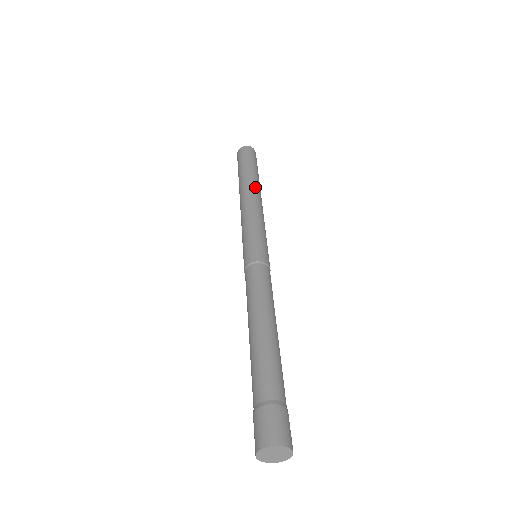
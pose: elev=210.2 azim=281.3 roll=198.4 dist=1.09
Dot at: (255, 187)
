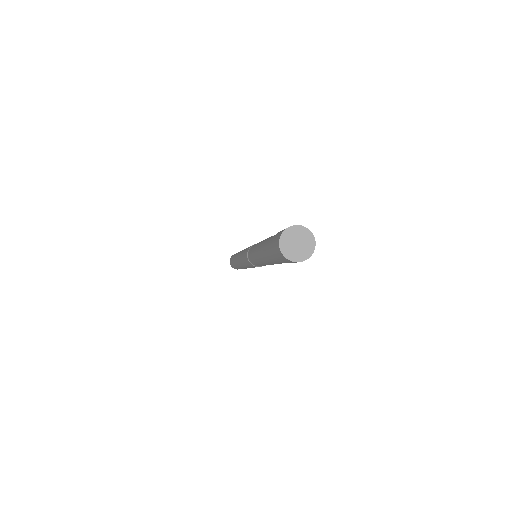
Dot at: occluded
